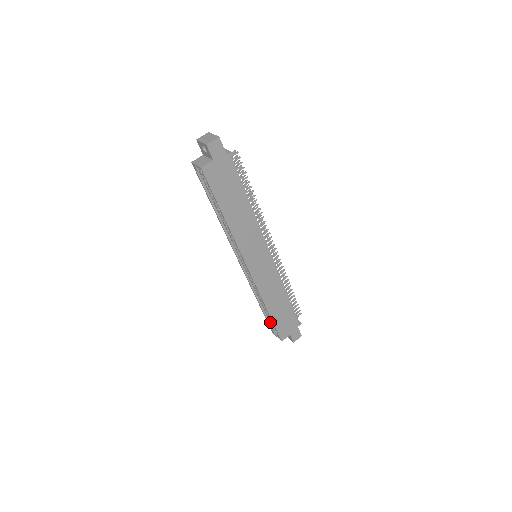
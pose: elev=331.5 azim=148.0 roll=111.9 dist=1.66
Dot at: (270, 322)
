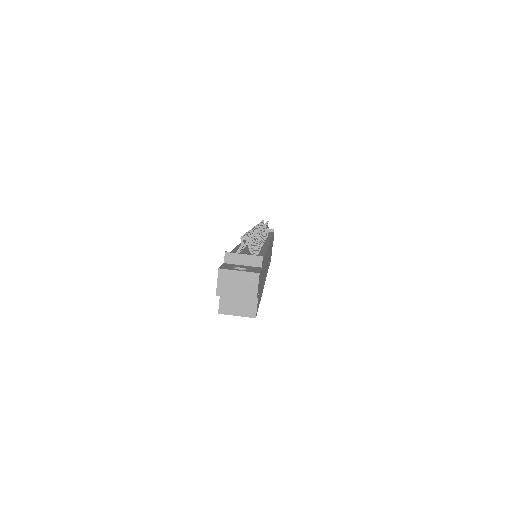
Dot at: occluded
